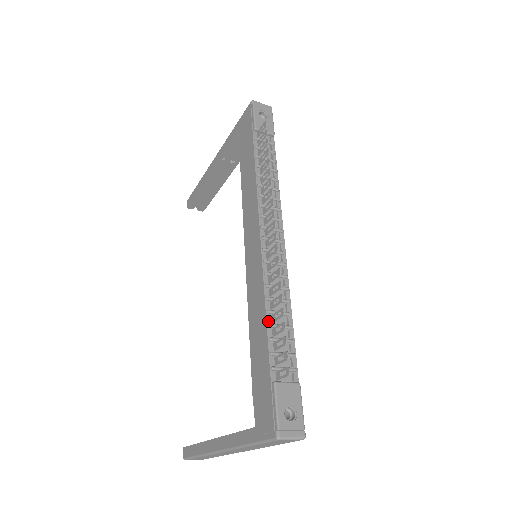
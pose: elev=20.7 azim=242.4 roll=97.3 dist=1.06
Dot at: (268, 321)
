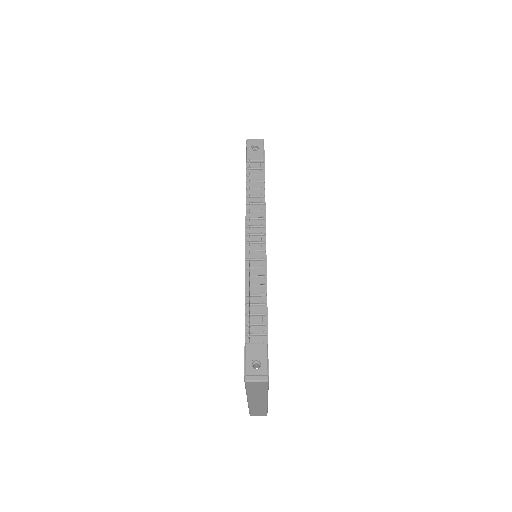
Dot at: (246, 302)
